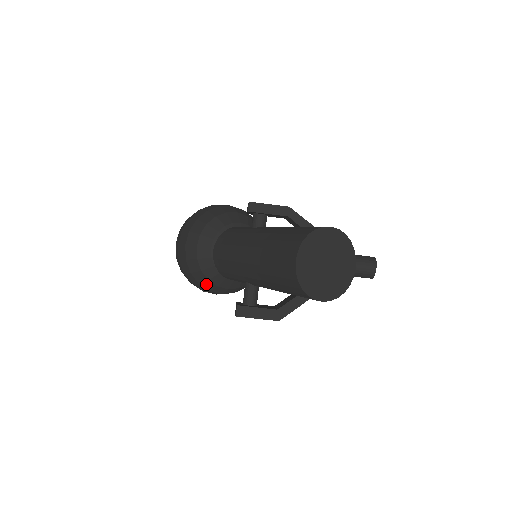
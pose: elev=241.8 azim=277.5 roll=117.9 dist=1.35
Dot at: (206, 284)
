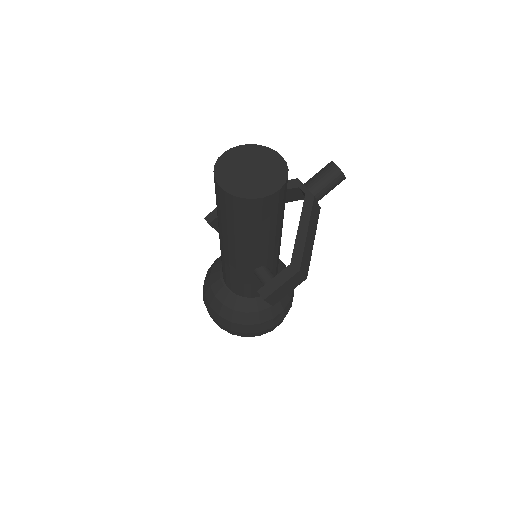
Dot at: (249, 319)
